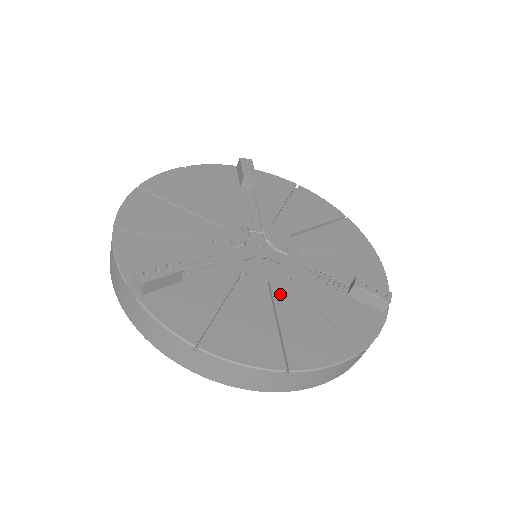
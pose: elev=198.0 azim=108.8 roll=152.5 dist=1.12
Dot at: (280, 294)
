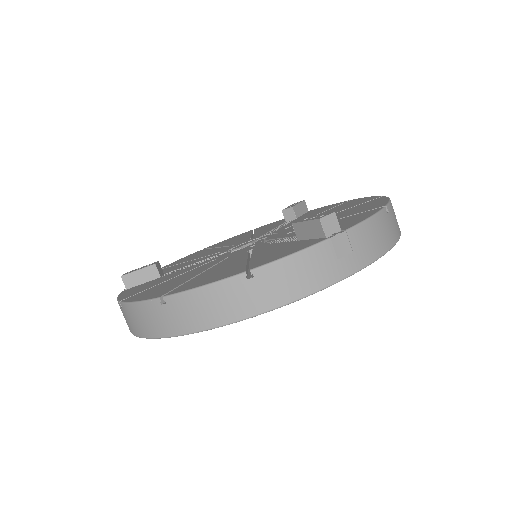
Dot at: (226, 261)
